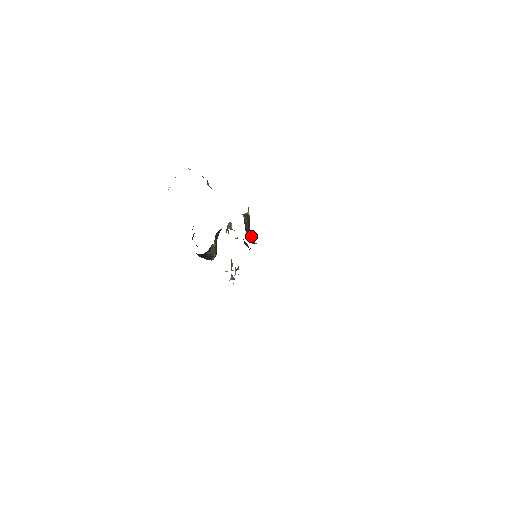
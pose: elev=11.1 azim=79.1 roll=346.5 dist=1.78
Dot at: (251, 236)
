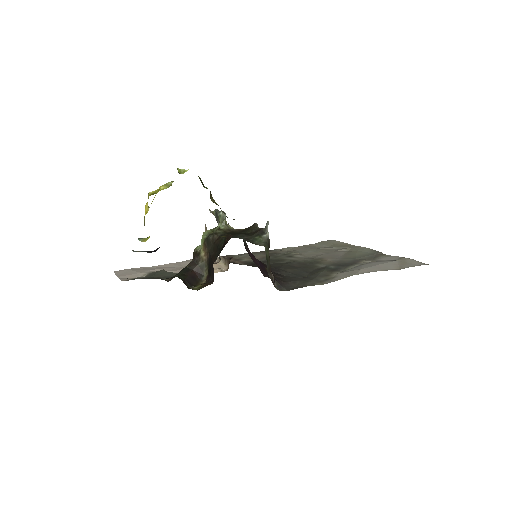
Dot at: (273, 277)
